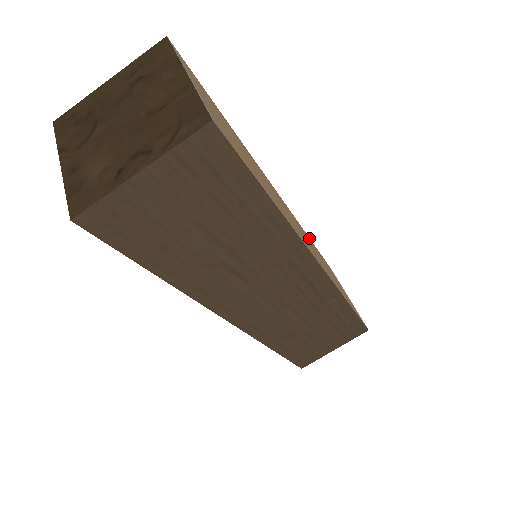
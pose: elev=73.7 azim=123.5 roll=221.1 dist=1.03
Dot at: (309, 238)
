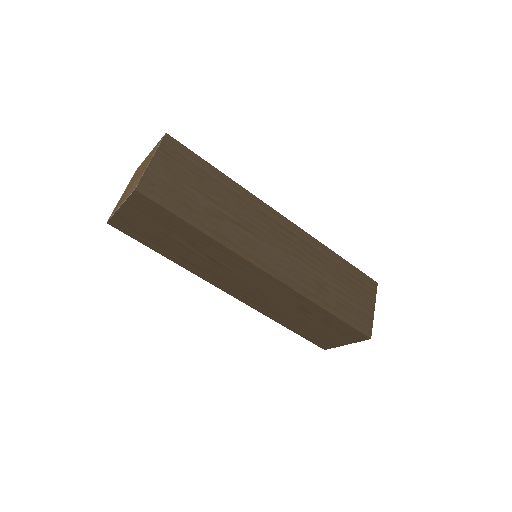
Dot at: occluded
